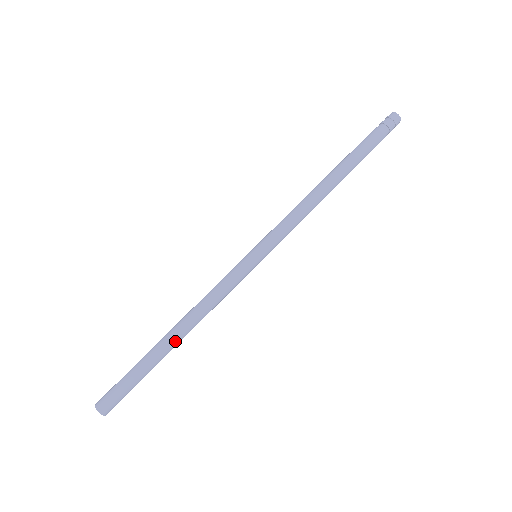
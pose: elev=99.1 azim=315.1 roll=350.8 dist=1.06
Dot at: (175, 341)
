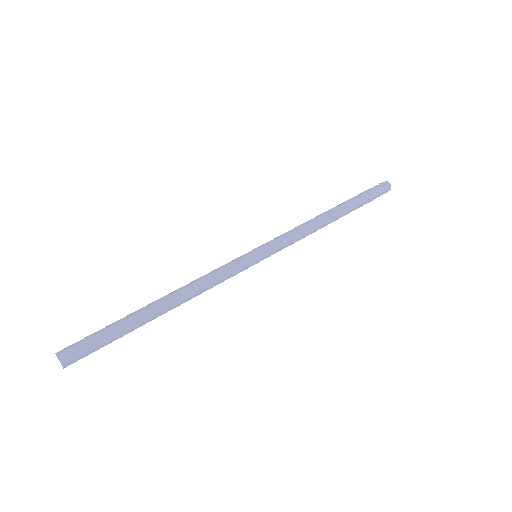
Dot at: (158, 302)
